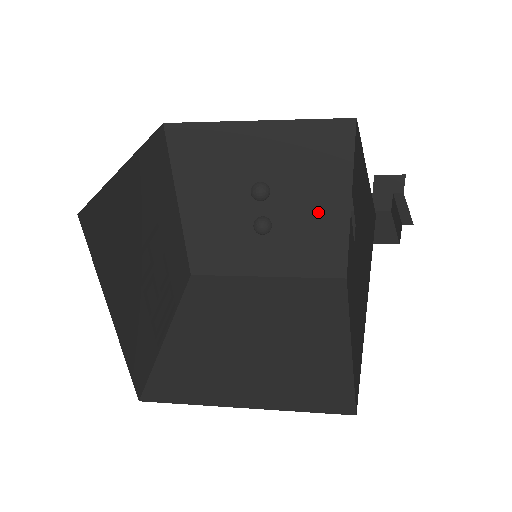
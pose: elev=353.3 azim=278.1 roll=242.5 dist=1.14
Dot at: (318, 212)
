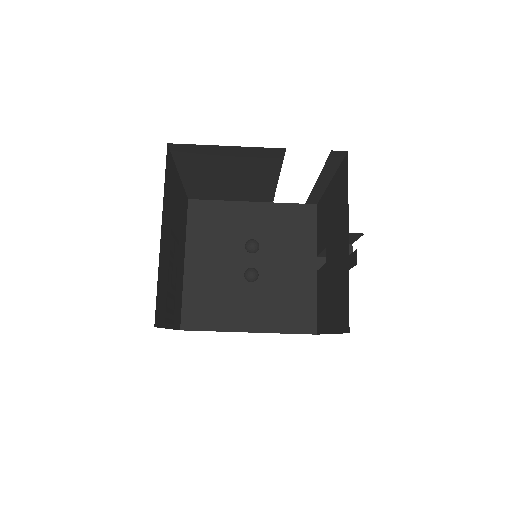
Dot at: (293, 271)
